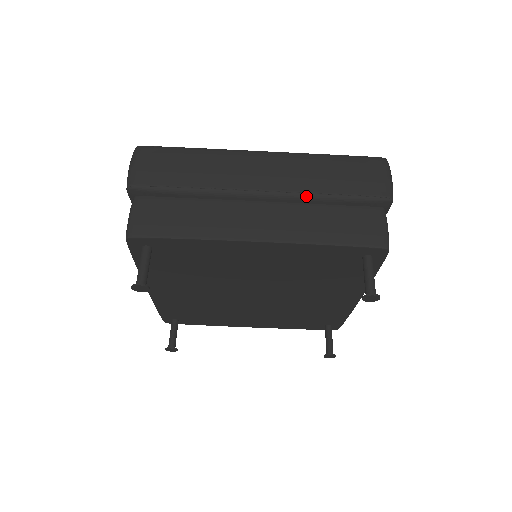
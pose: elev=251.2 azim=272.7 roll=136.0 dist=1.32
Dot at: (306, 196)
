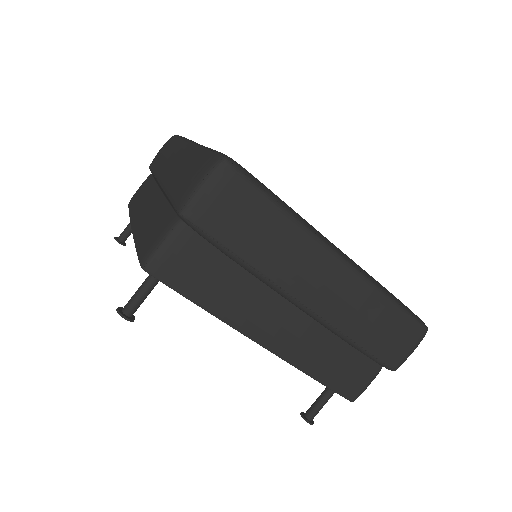
Dot at: (337, 333)
